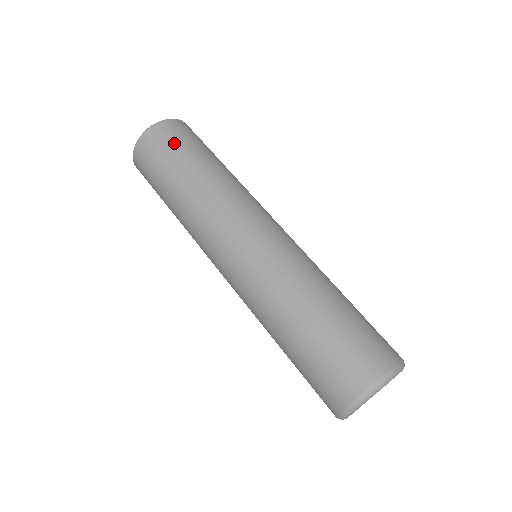
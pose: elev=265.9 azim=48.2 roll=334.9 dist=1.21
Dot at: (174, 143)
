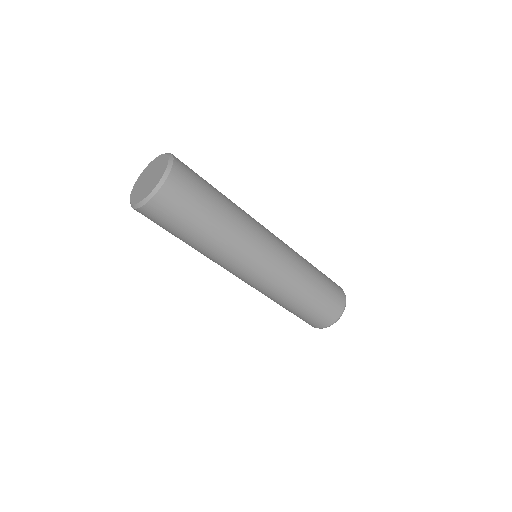
Dot at: (192, 198)
